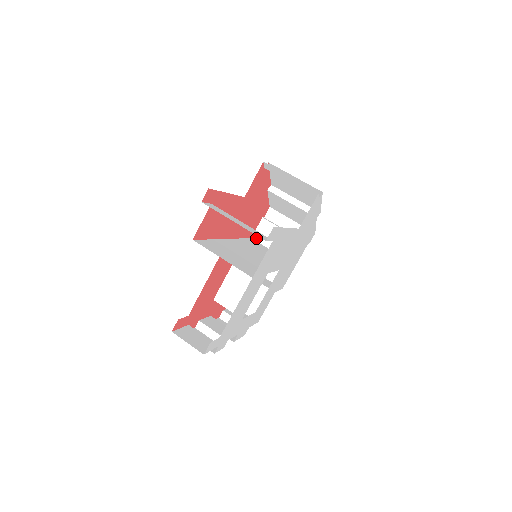
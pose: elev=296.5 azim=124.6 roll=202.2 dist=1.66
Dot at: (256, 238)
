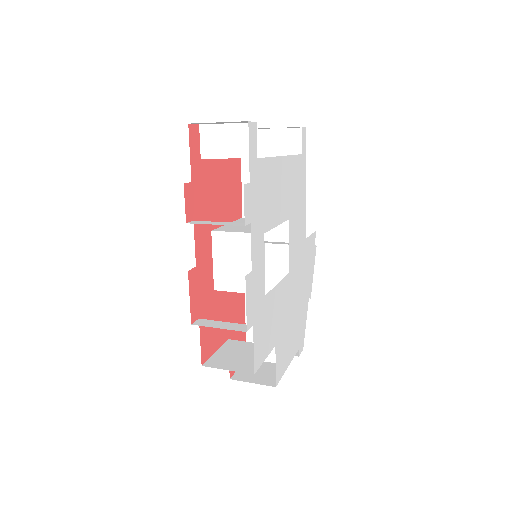
Dot at: occluded
